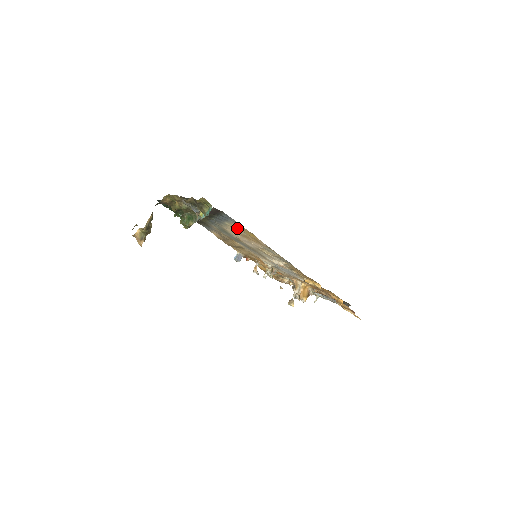
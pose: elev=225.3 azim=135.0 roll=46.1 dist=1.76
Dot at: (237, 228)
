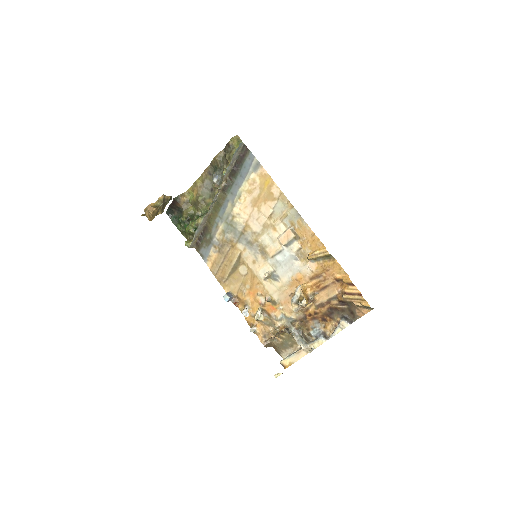
Dot at: (253, 186)
